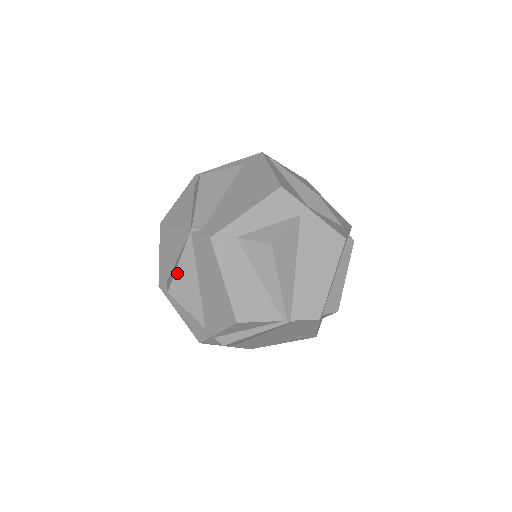
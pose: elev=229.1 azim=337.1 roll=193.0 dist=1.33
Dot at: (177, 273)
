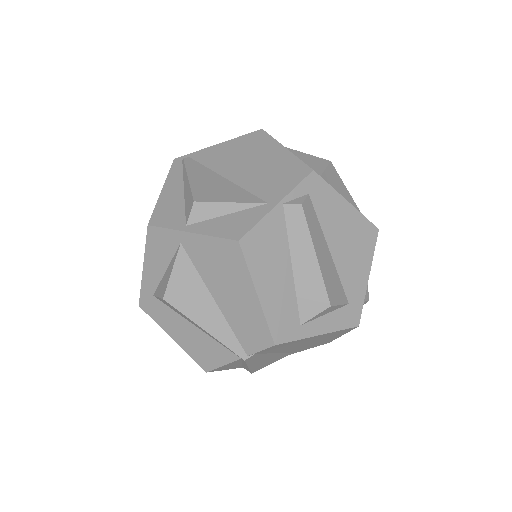
Dot at: occluded
